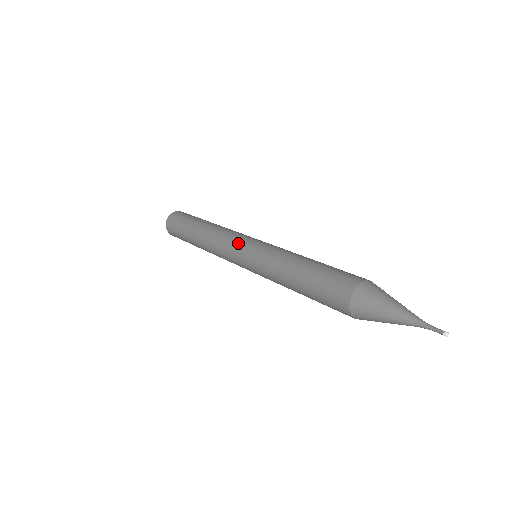
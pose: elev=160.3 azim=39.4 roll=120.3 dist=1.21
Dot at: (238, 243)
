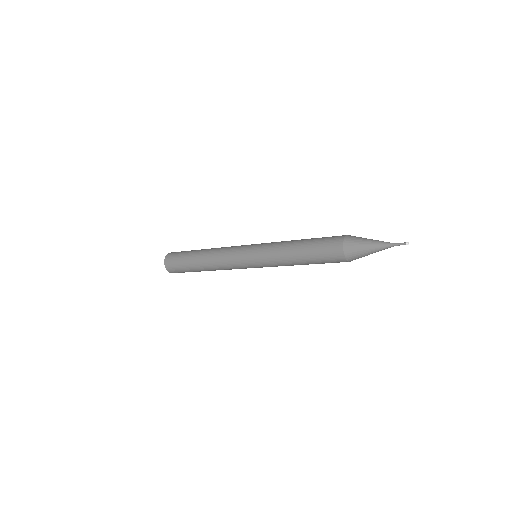
Dot at: (240, 252)
